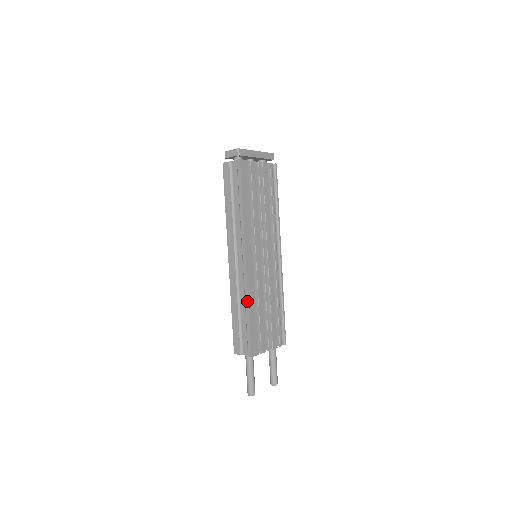
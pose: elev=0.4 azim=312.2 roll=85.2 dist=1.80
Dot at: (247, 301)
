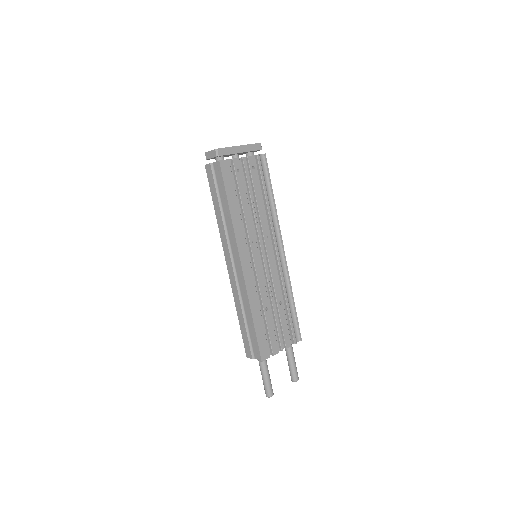
Dot at: (249, 307)
